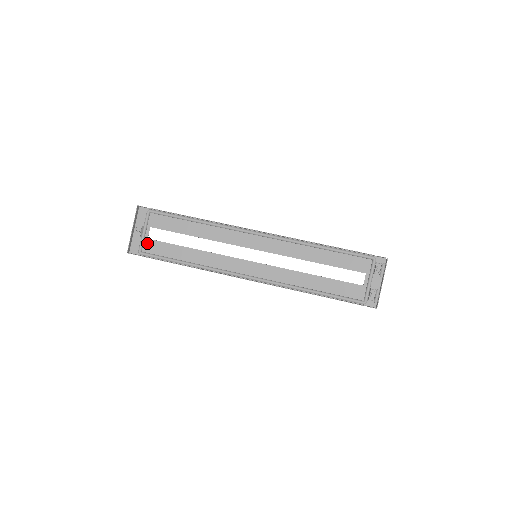
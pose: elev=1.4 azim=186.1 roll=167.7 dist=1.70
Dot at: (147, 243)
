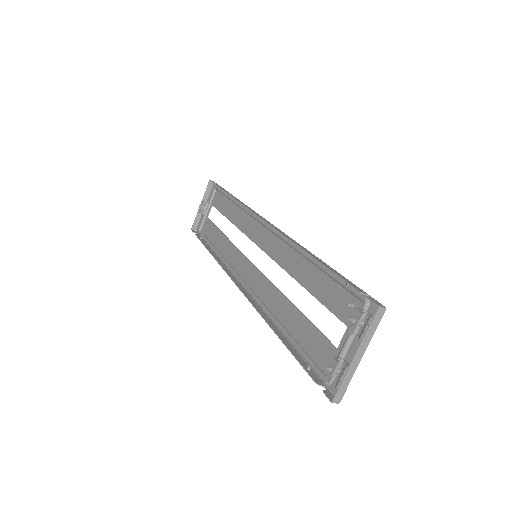
Dot at: (206, 222)
